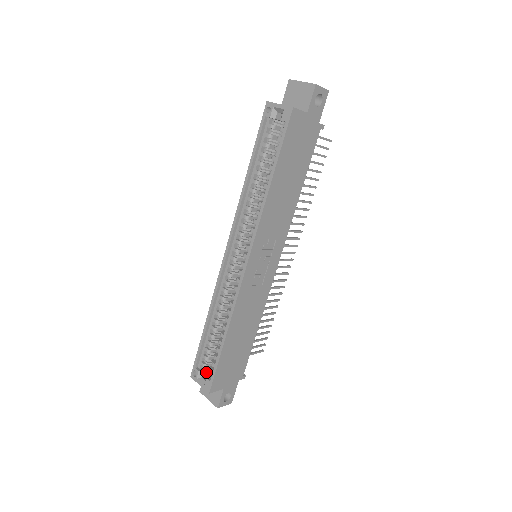
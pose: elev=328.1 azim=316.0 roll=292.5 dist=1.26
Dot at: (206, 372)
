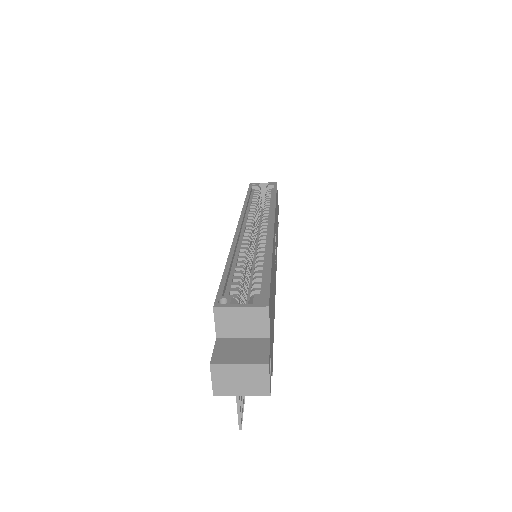
Dot at: occluded
